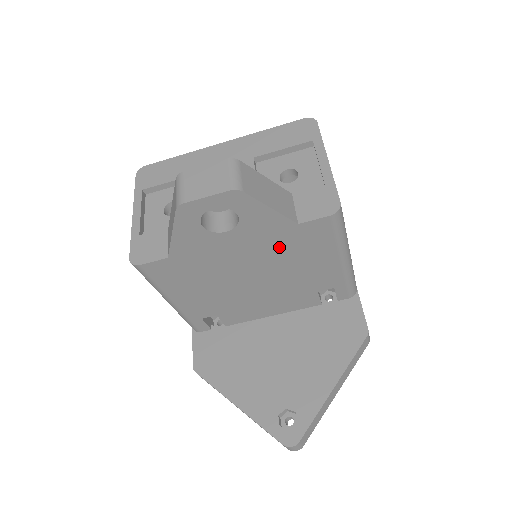
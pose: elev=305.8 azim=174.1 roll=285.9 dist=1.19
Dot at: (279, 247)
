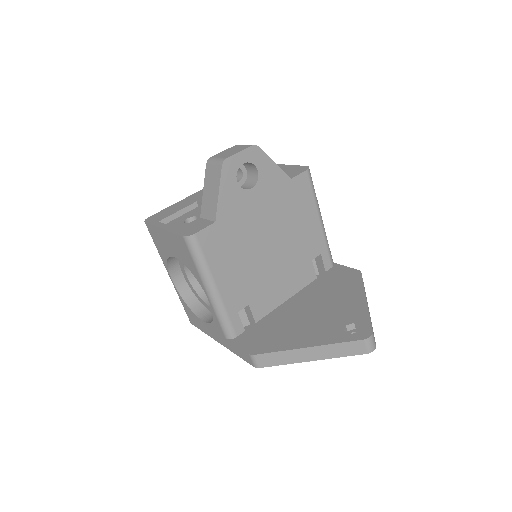
Dot at: (283, 205)
